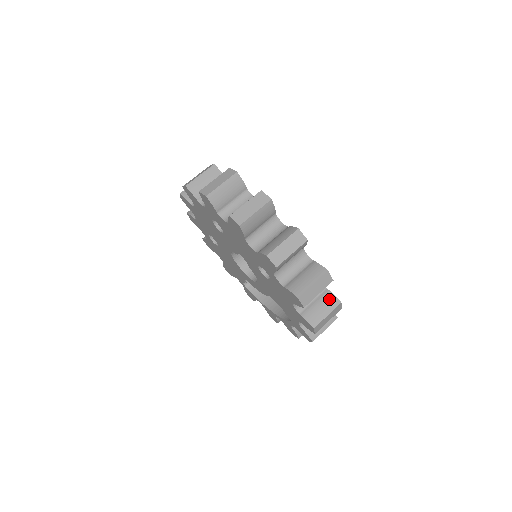
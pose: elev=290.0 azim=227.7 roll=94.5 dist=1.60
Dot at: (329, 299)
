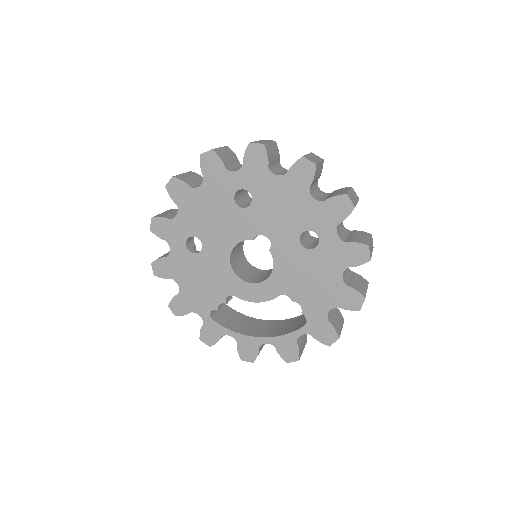
Dot at: (360, 278)
